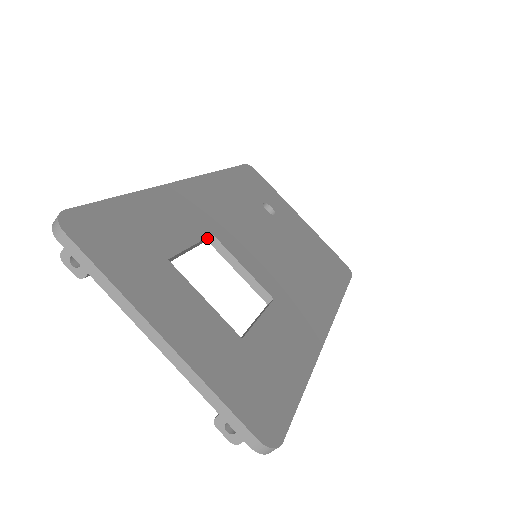
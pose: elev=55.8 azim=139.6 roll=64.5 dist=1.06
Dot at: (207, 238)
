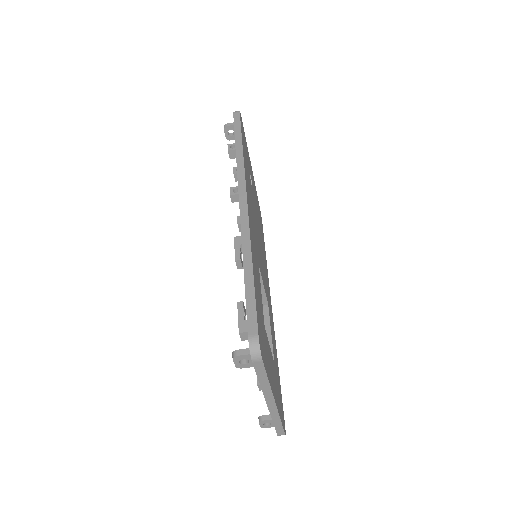
Dot at: occluded
